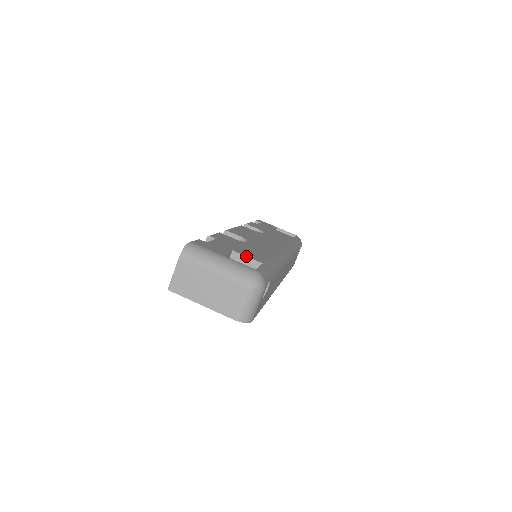
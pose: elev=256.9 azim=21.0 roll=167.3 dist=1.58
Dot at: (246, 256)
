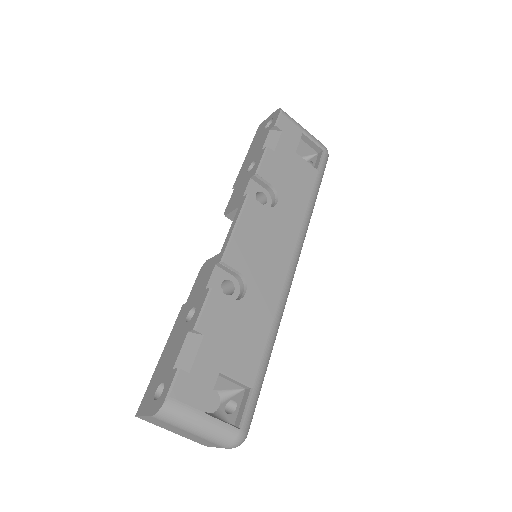
Dot at: (236, 379)
